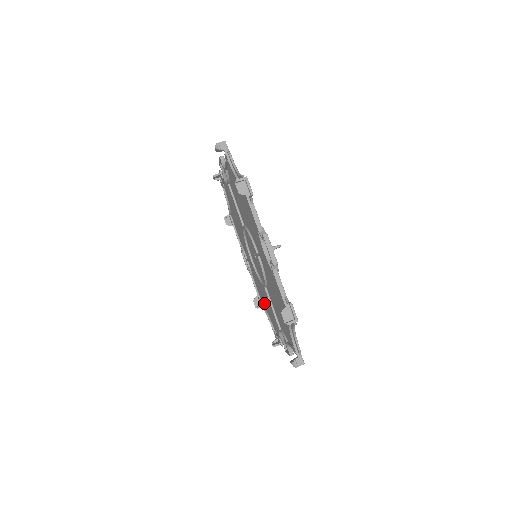
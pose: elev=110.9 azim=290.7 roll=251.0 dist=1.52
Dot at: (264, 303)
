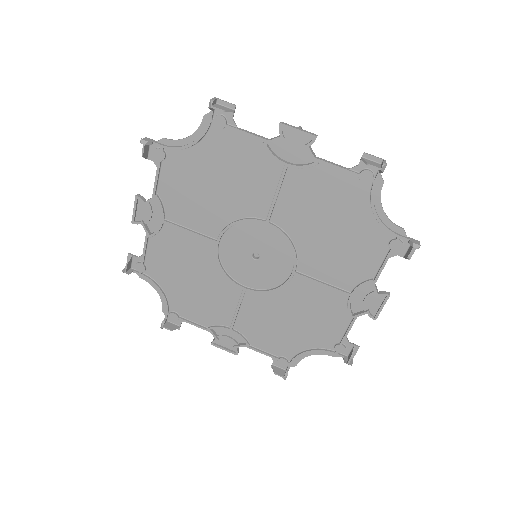
Dot at: (293, 342)
